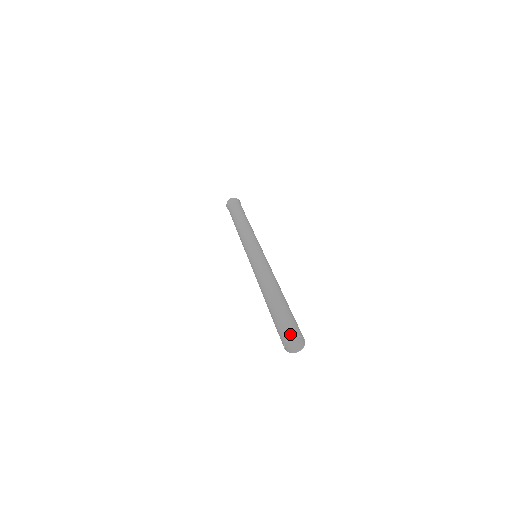
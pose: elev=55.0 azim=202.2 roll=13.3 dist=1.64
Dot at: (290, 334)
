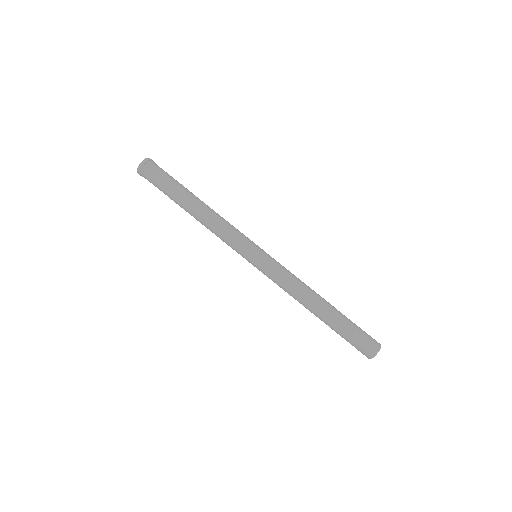
Dot at: (375, 350)
